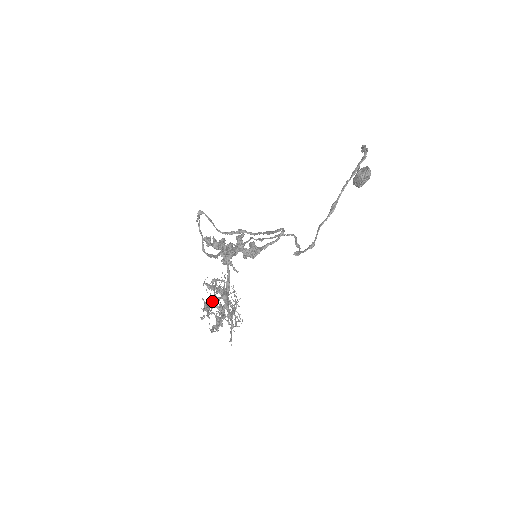
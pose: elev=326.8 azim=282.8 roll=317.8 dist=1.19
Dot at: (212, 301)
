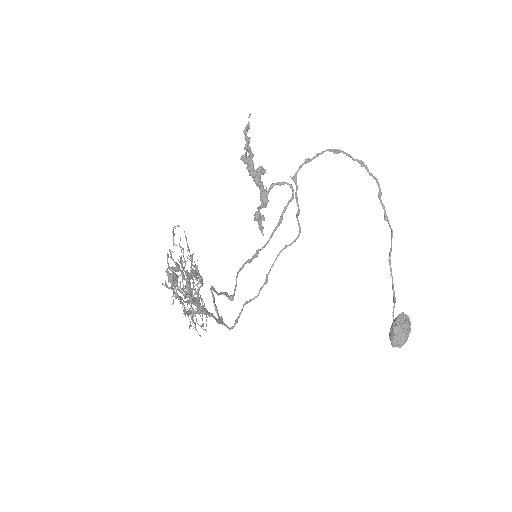
Dot at: occluded
